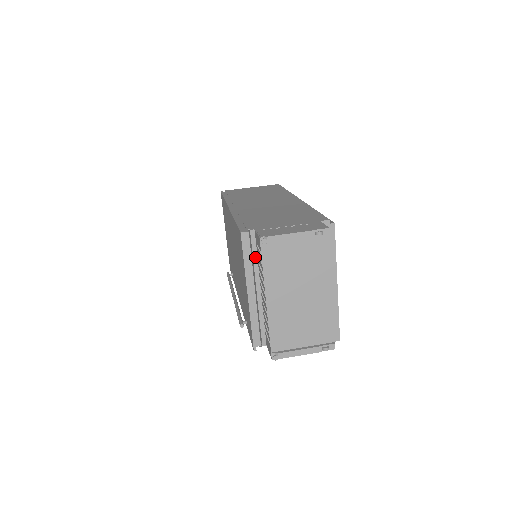
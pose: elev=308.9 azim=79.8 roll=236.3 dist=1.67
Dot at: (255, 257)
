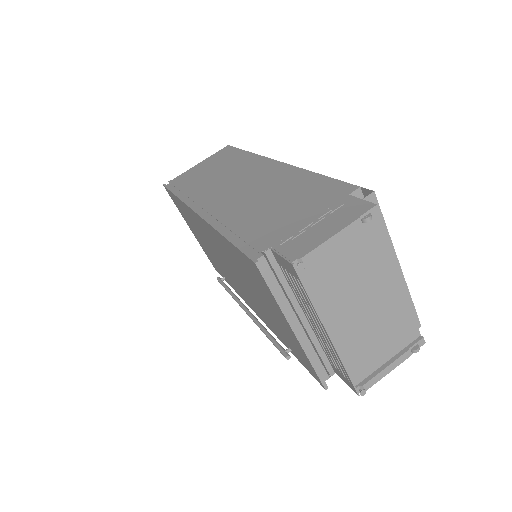
Dot at: (284, 282)
